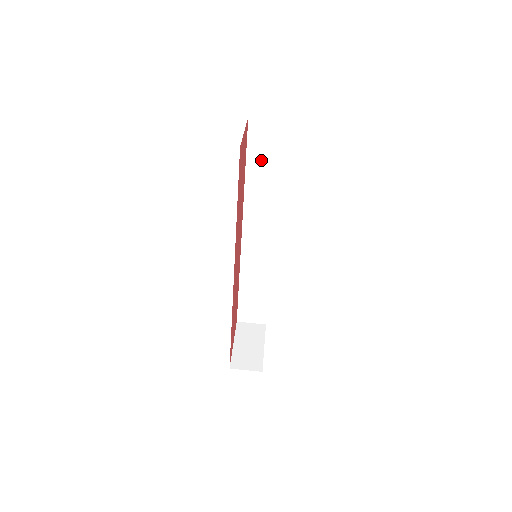
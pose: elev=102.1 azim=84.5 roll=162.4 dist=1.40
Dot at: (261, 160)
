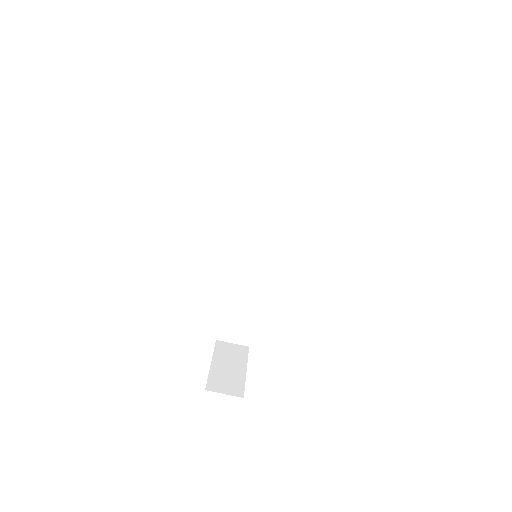
Dot at: (276, 148)
